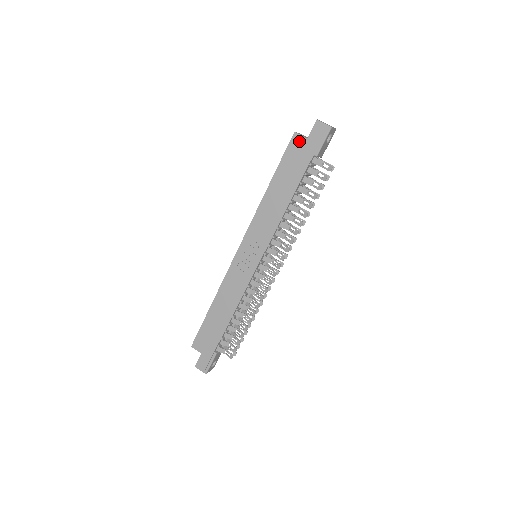
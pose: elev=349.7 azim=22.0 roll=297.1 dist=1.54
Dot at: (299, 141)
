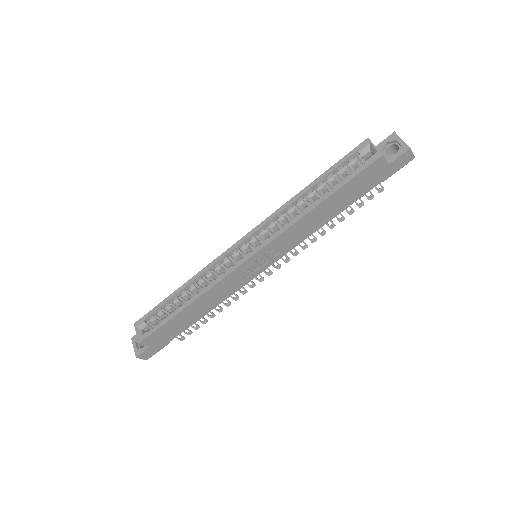
Dot at: (381, 165)
